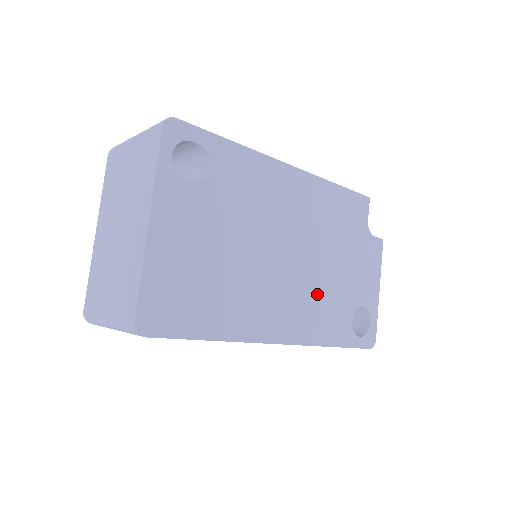
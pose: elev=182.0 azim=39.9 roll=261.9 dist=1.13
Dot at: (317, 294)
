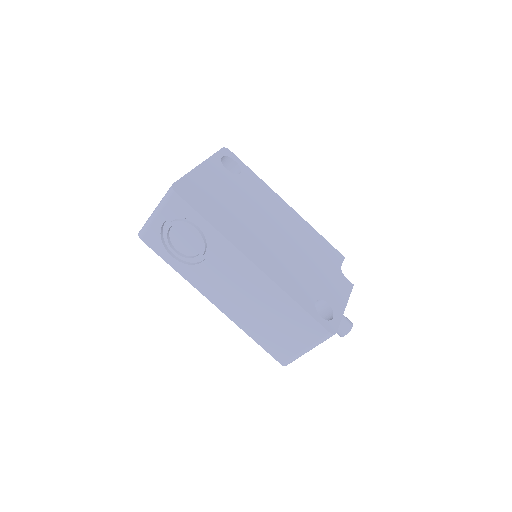
Dot at: (290, 265)
